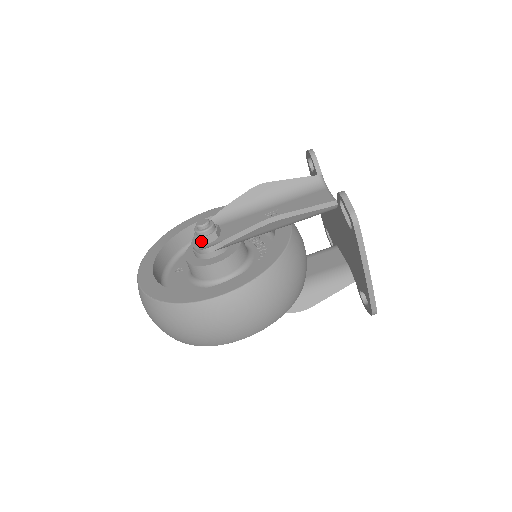
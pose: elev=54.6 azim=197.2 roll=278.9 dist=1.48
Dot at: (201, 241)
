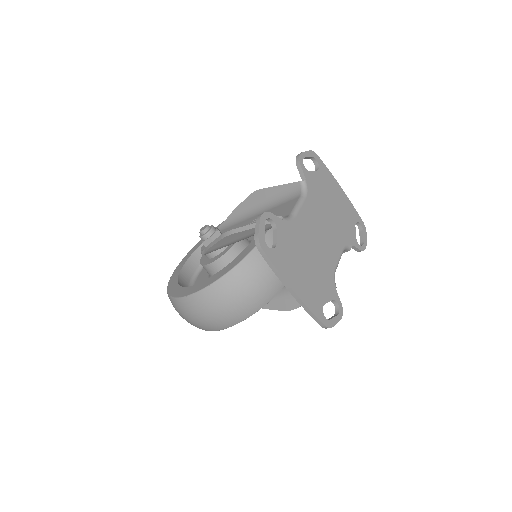
Dot at: (203, 244)
